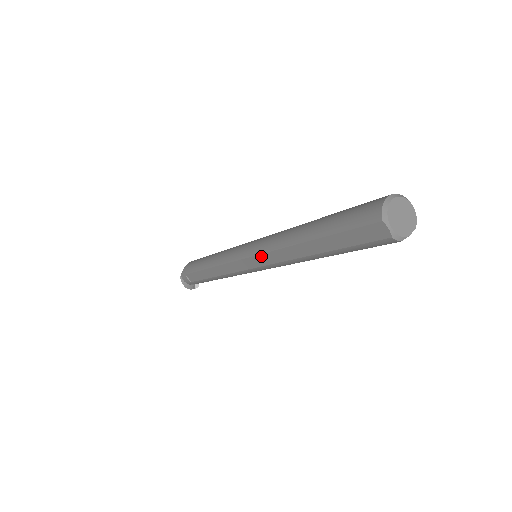
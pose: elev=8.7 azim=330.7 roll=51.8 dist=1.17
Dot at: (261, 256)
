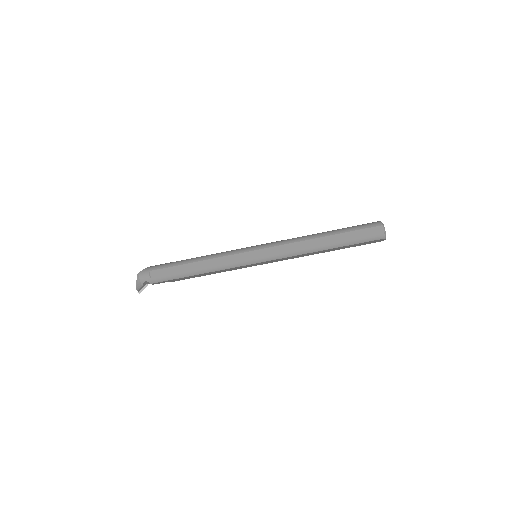
Dot at: (277, 247)
